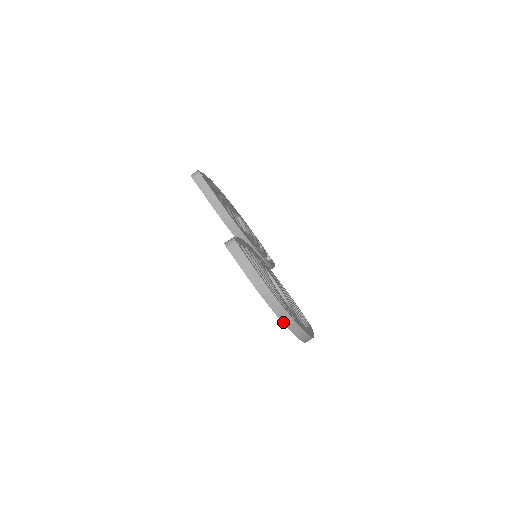
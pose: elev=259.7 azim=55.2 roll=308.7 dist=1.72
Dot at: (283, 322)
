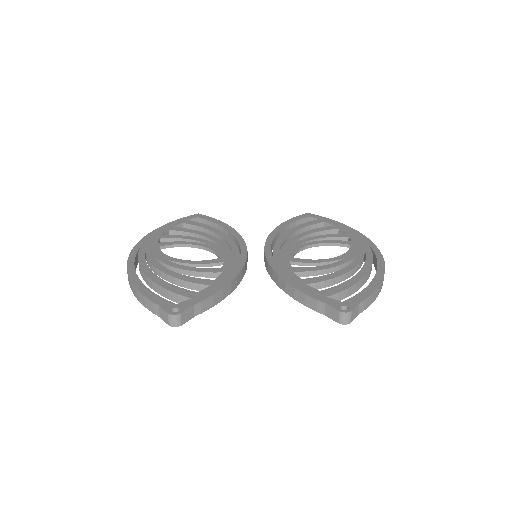
Dot at: occluded
